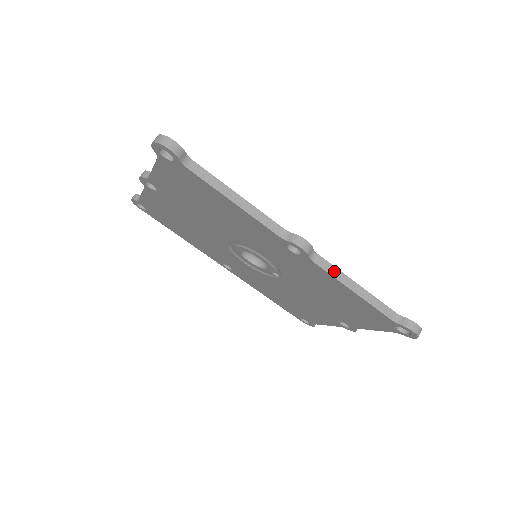
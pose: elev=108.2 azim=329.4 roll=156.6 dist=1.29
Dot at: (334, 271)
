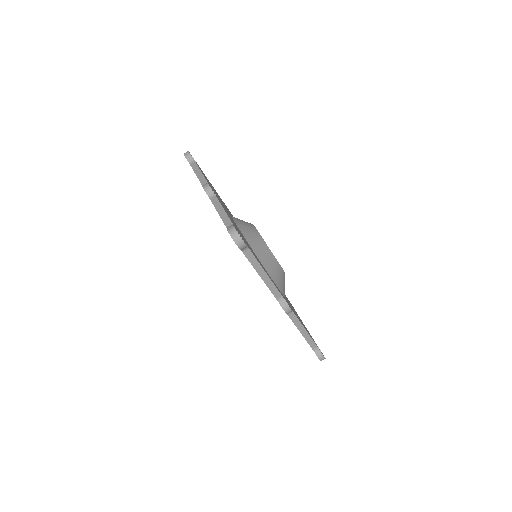
Dot at: (297, 322)
